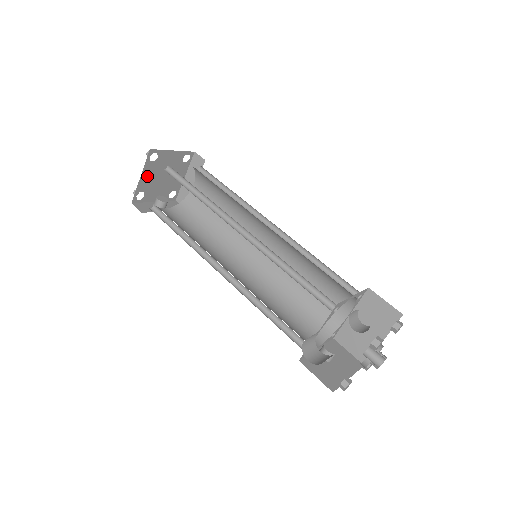
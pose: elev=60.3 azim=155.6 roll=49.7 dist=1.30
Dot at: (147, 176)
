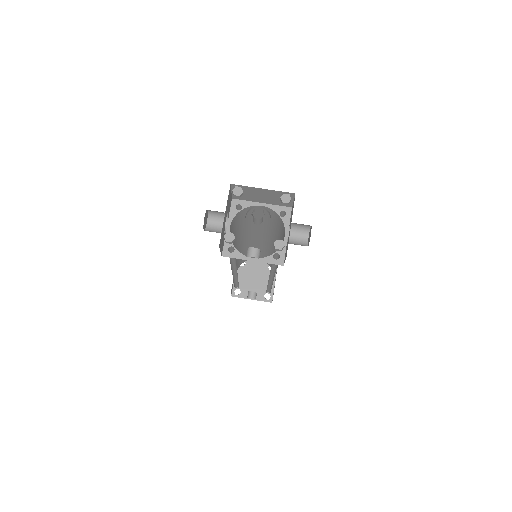
Dot at: (240, 277)
